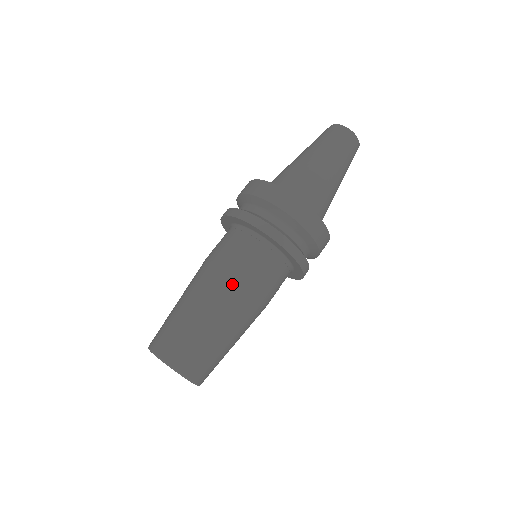
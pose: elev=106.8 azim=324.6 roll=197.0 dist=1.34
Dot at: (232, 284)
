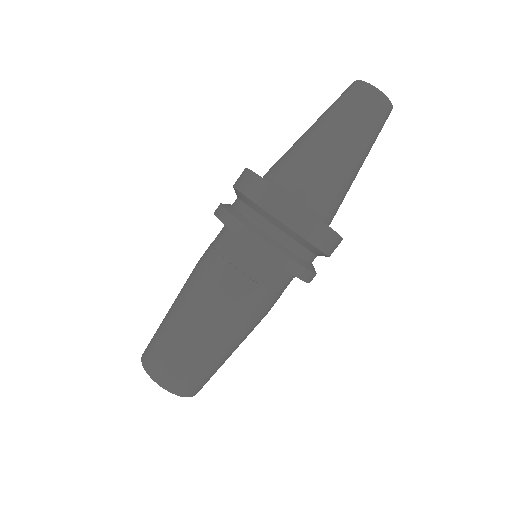
Dot at: (216, 300)
